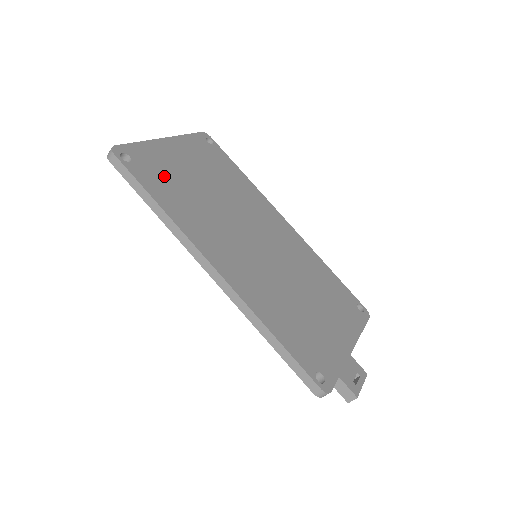
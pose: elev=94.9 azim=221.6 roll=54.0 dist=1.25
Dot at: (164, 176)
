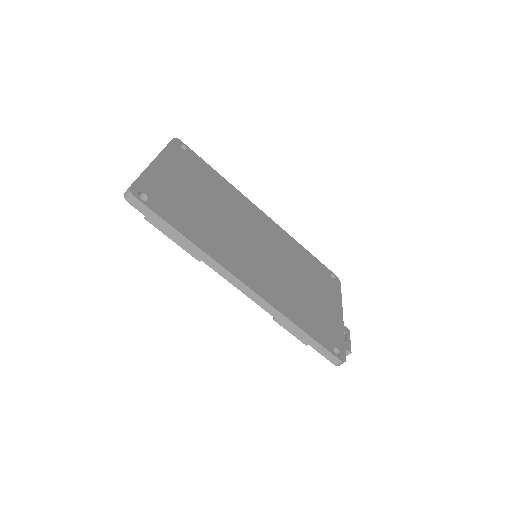
Dot at: (175, 205)
